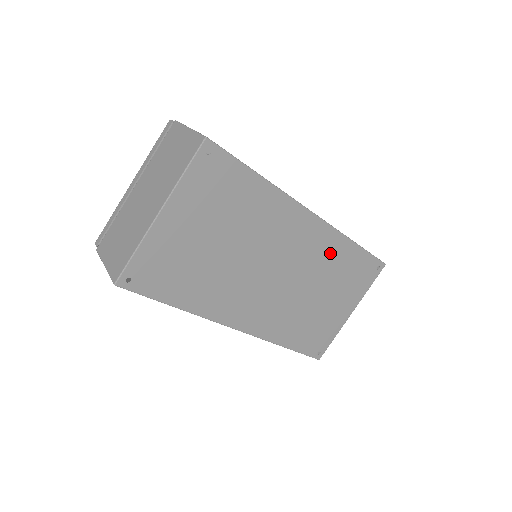
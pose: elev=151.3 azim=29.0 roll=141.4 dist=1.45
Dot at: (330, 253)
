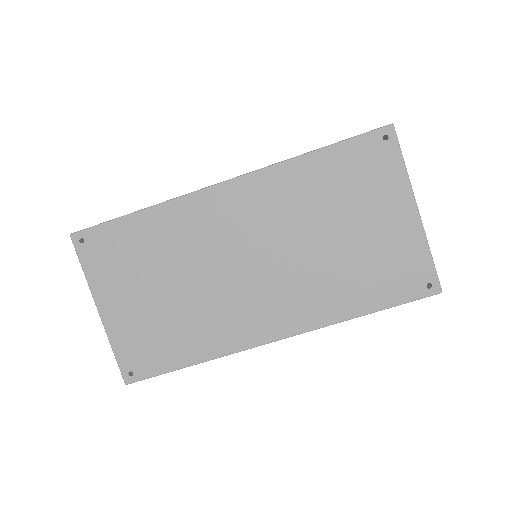
Dot at: (291, 190)
